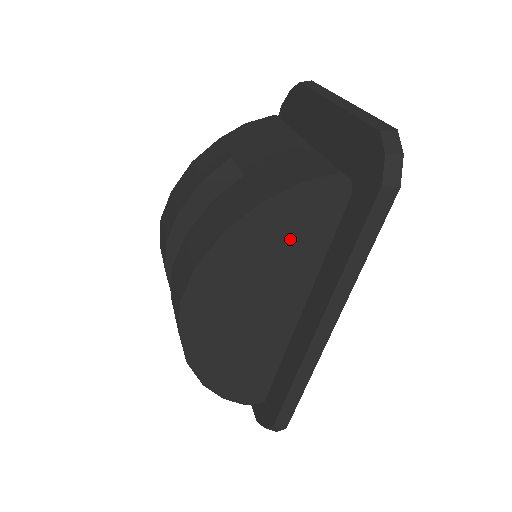
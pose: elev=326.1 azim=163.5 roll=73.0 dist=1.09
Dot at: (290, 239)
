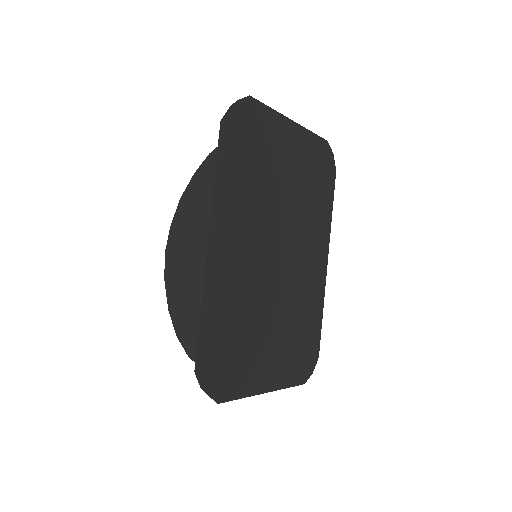
Dot at: (211, 194)
